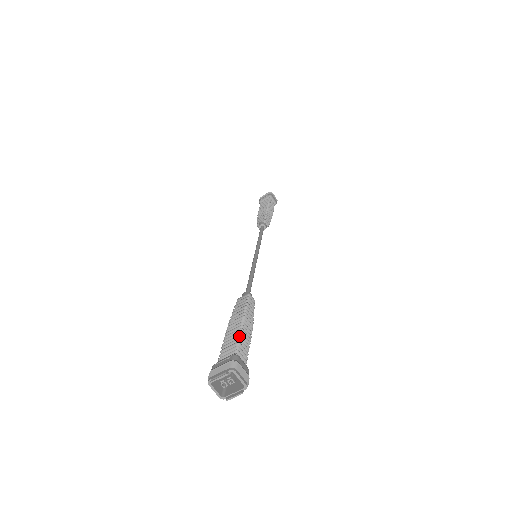
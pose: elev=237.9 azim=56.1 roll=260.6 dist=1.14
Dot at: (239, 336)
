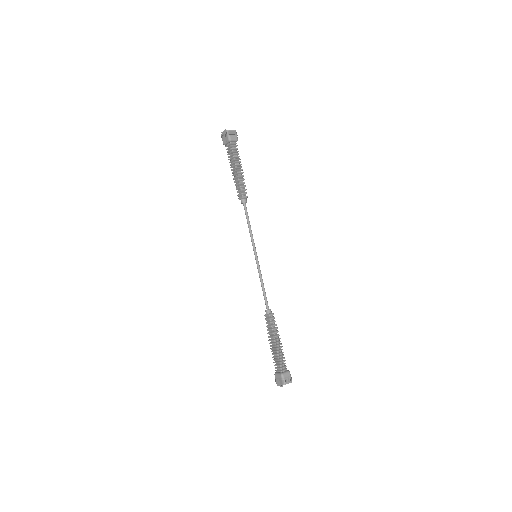
Dot at: (278, 358)
